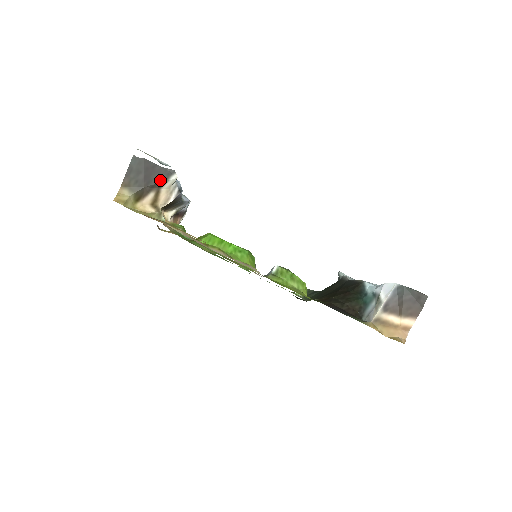
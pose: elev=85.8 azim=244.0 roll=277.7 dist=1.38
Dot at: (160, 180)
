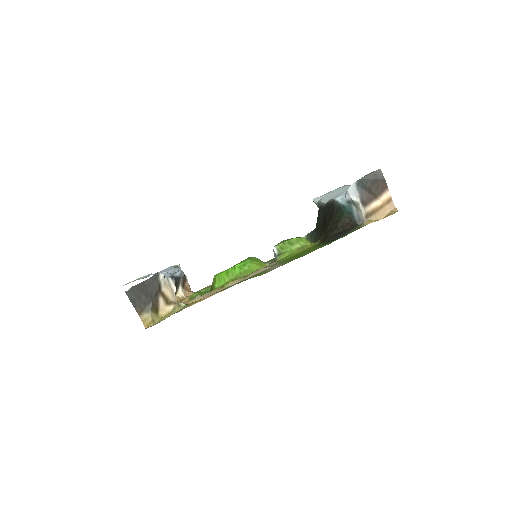
Dot at: (156, 287)
